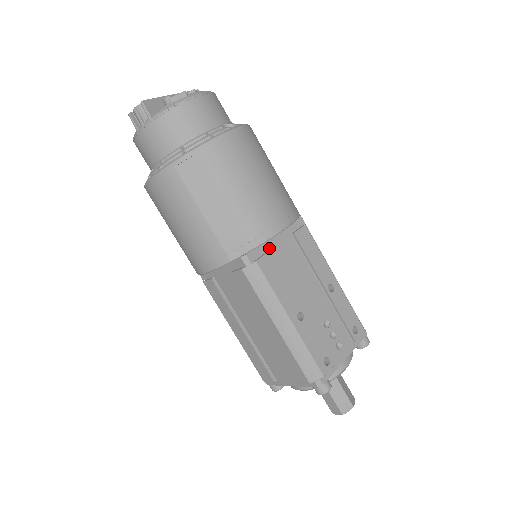
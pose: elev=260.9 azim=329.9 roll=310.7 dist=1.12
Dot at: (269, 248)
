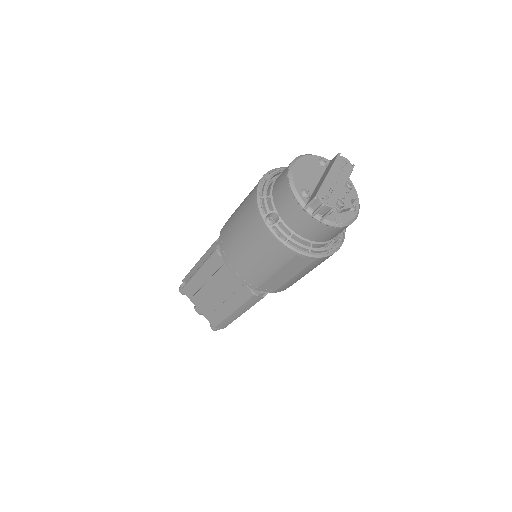
Dot at: occluded
